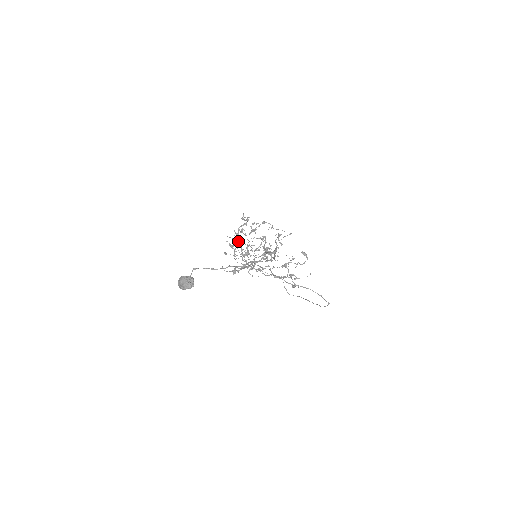
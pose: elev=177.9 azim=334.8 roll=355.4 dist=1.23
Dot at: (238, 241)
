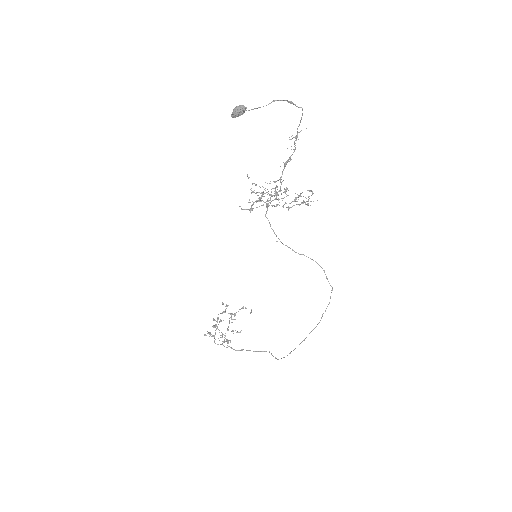
Dot at: occluded
